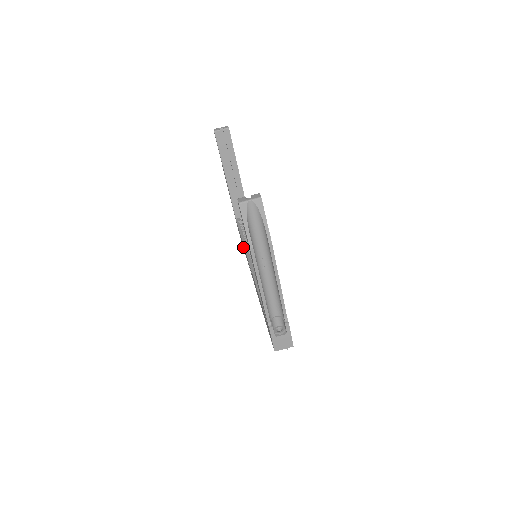
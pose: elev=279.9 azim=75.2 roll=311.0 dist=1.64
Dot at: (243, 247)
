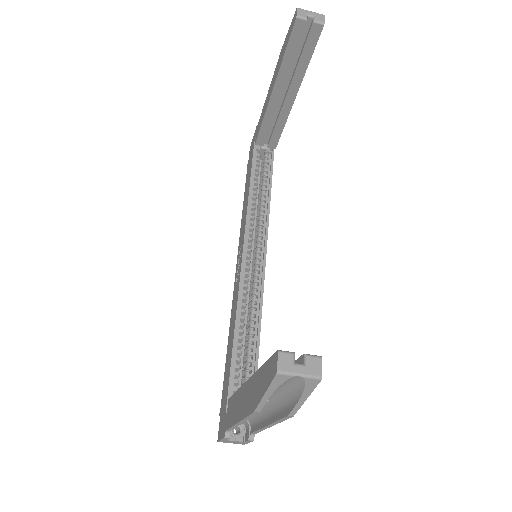
Dot at: (245, 195)
